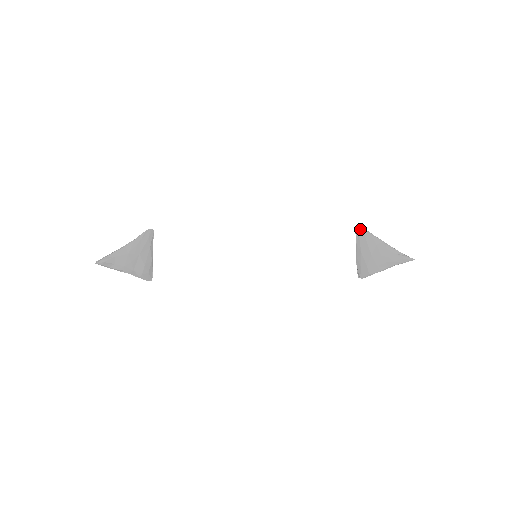
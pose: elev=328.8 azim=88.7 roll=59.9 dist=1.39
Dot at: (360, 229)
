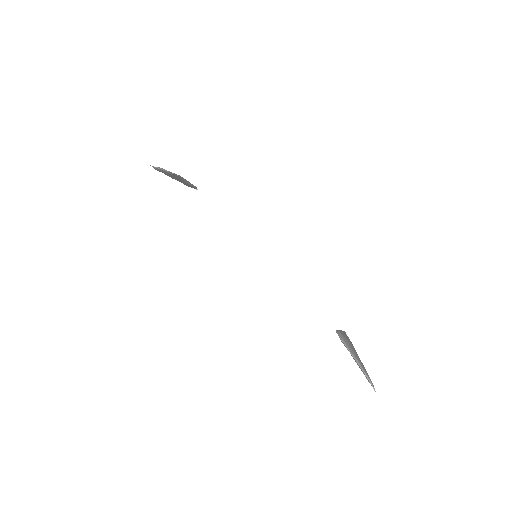
Dot at: (338, 335)
